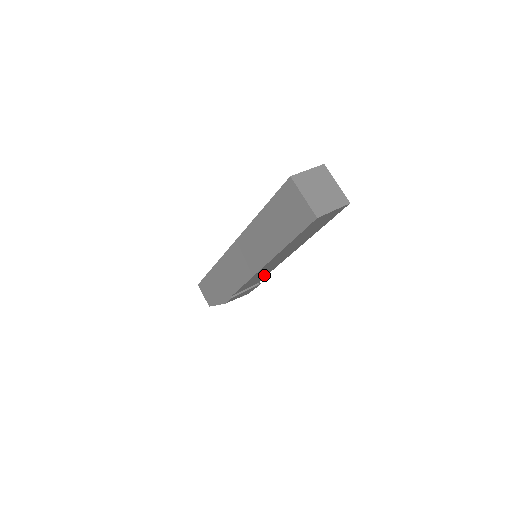
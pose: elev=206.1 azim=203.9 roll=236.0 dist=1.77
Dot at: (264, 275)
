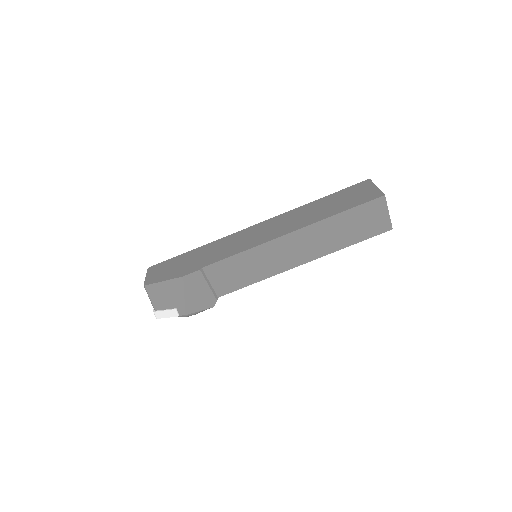
Dot at: (244, 281)
